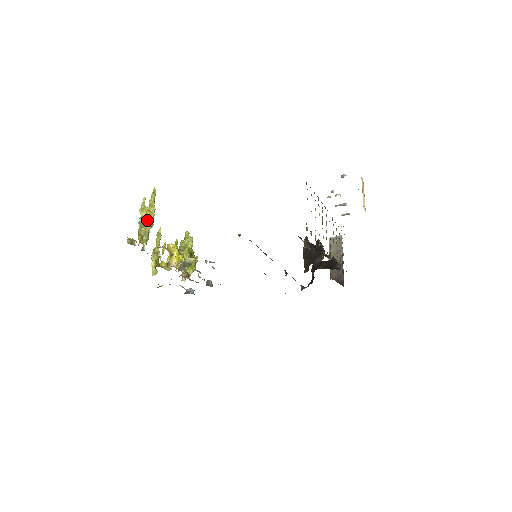
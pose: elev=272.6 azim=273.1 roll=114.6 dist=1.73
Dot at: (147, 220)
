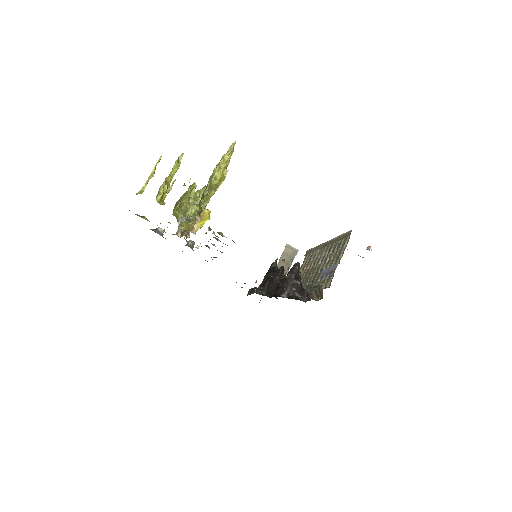
Dot at: (217, 184)
